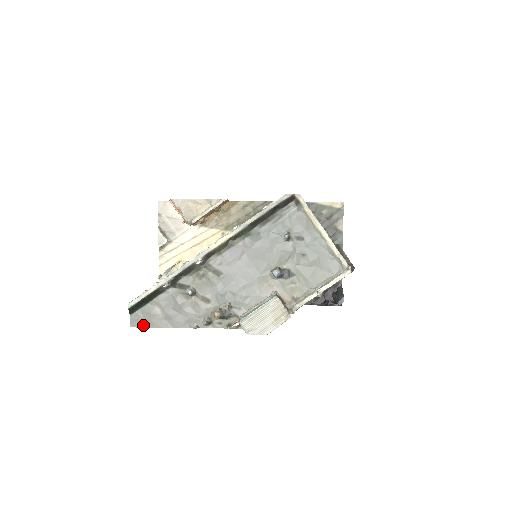
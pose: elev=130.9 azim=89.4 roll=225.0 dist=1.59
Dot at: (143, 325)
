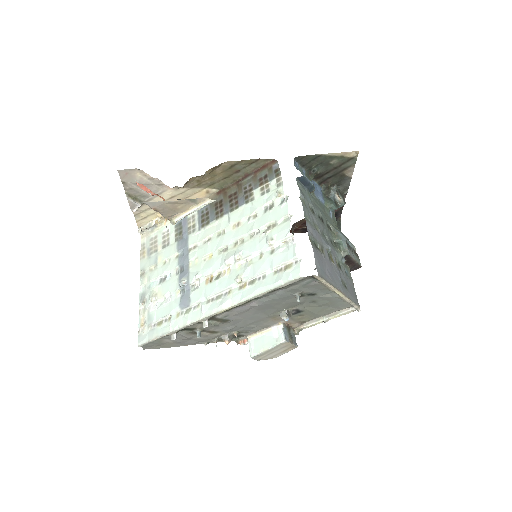
Dot at: (155, 348)
